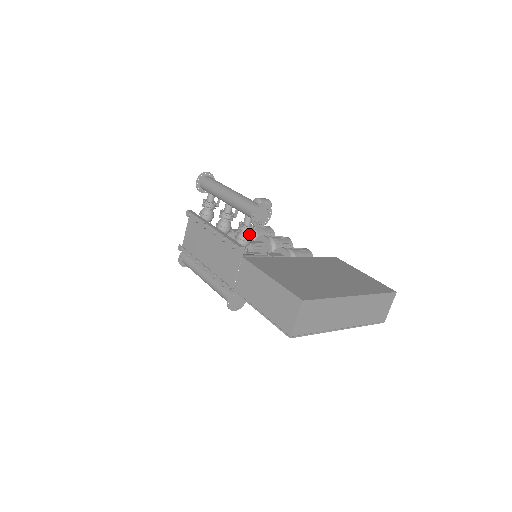
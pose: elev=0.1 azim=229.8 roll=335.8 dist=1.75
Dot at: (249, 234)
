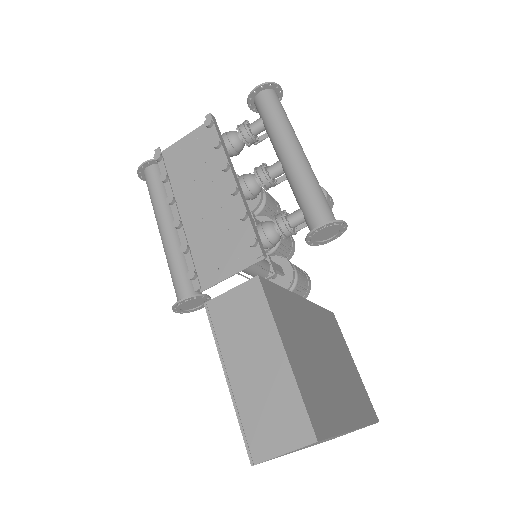
Dot at: occluded
